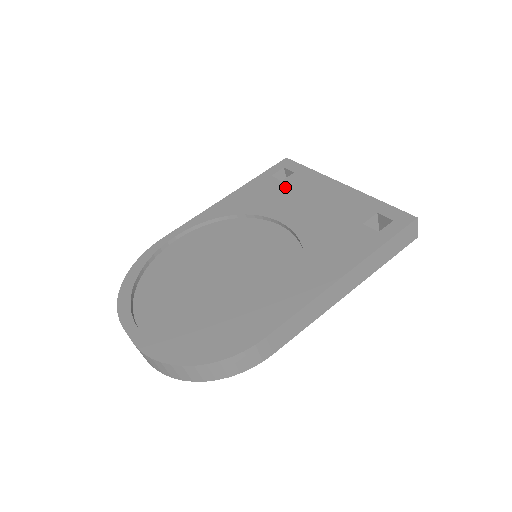
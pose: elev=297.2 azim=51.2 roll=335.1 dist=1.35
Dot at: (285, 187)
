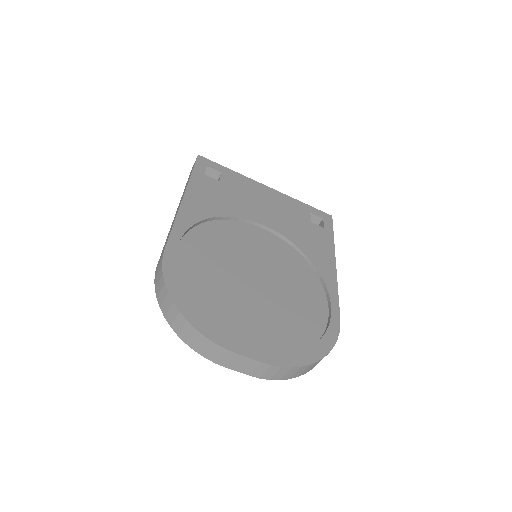
Dot at: (229, 188)
